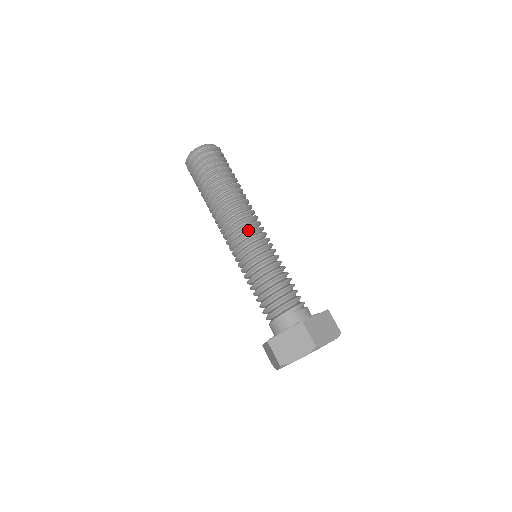
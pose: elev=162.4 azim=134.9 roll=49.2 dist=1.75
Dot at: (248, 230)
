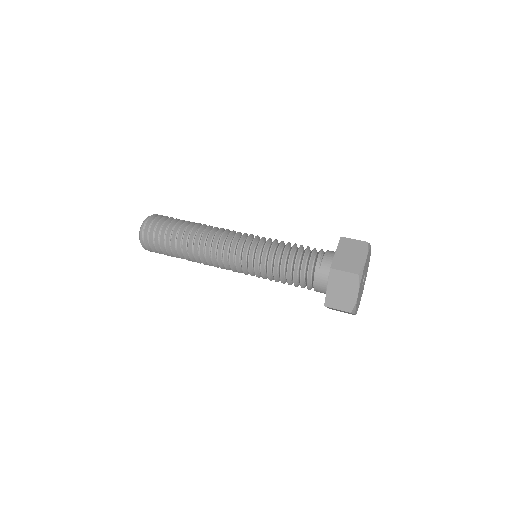
Dot at: (229, 247)
